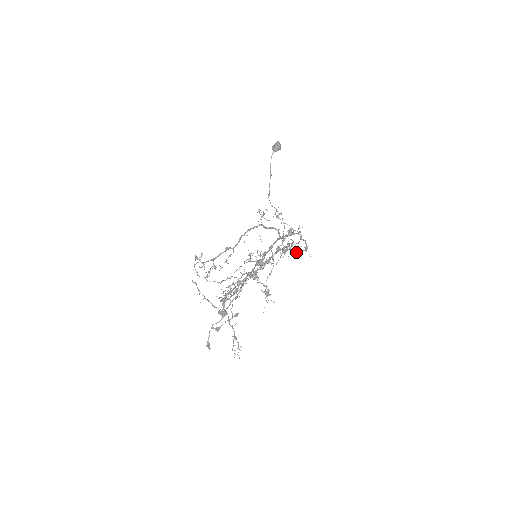
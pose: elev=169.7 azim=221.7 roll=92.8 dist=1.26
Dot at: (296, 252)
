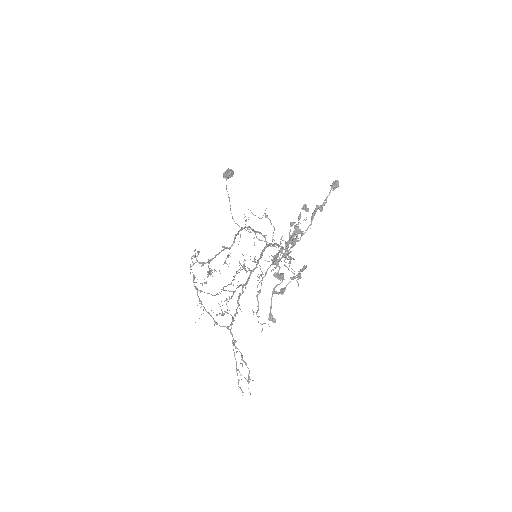
Dot at: (288, 259)
